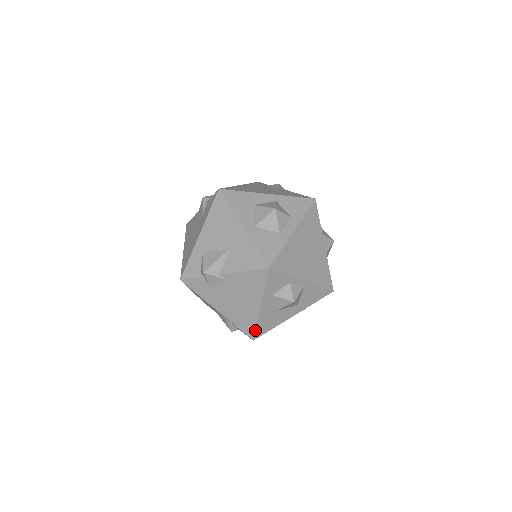
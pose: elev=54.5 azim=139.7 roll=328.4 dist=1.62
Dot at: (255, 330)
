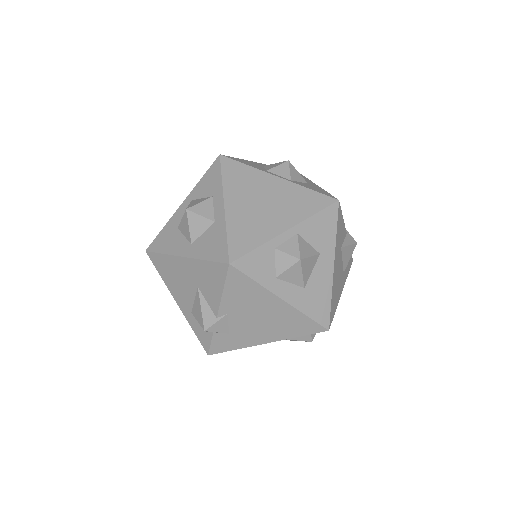
Dot at: (314, 321)
